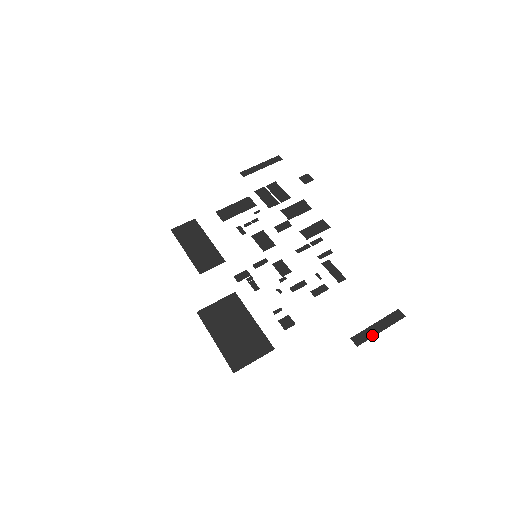
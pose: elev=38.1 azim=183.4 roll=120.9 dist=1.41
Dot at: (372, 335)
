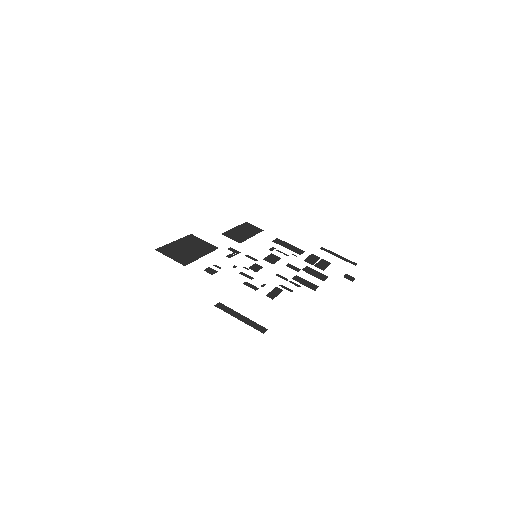
Dot at: (231, 314)
